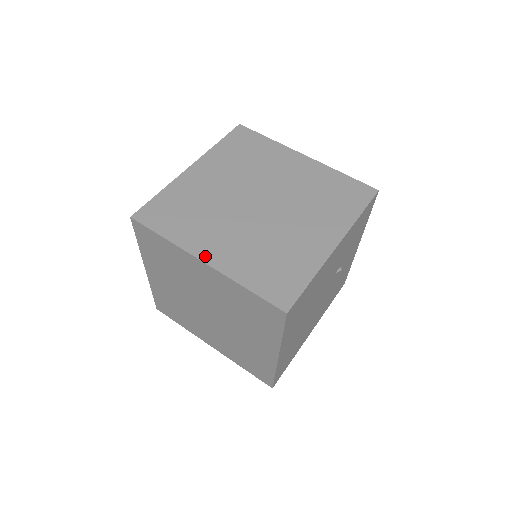
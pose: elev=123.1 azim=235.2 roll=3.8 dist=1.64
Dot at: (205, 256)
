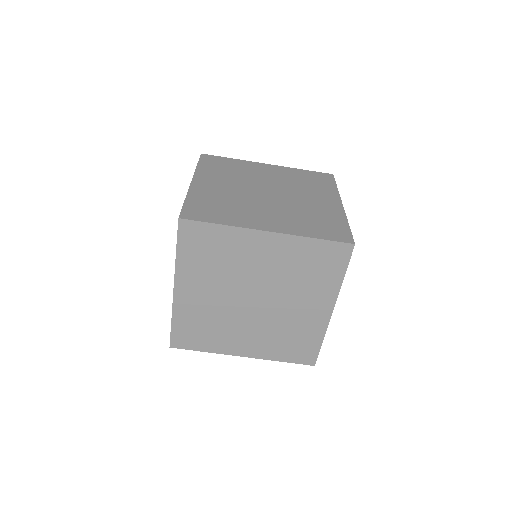
Dot at: (242, 353)
